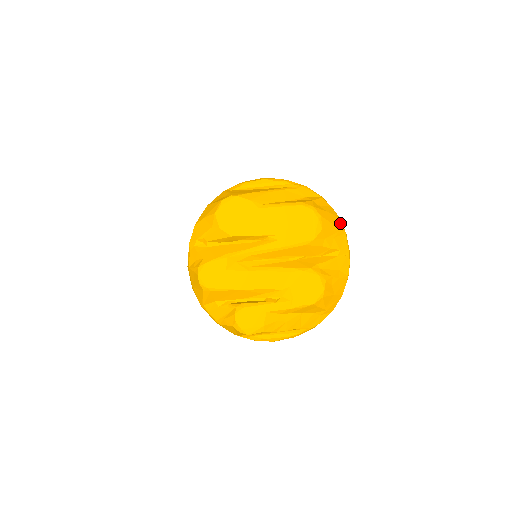
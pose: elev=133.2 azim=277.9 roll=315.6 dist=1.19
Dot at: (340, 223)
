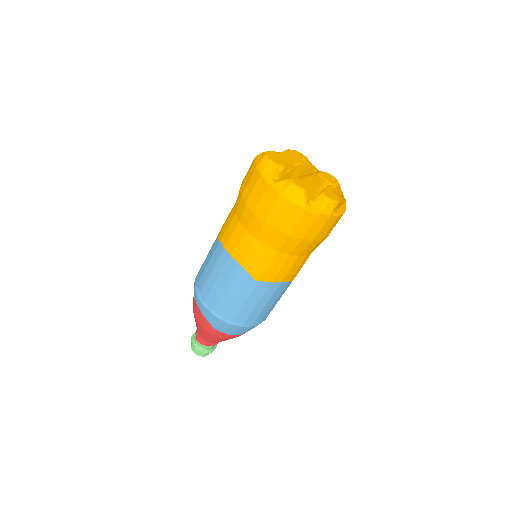
Dot at: occluded
